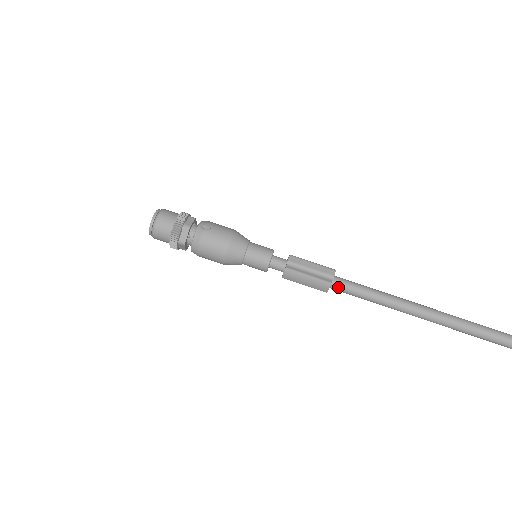
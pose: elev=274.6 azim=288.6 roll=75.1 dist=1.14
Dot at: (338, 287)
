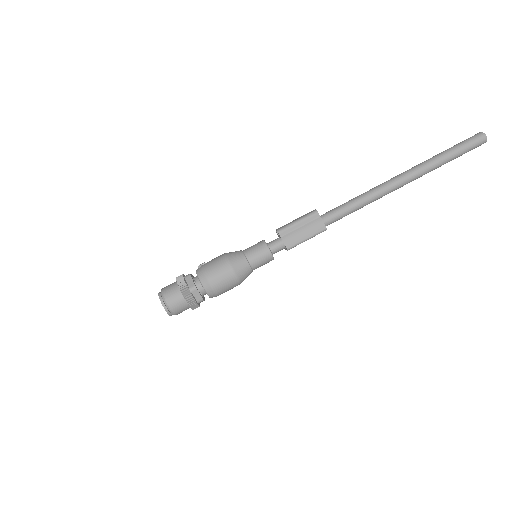
Dot at: (328, 217)
